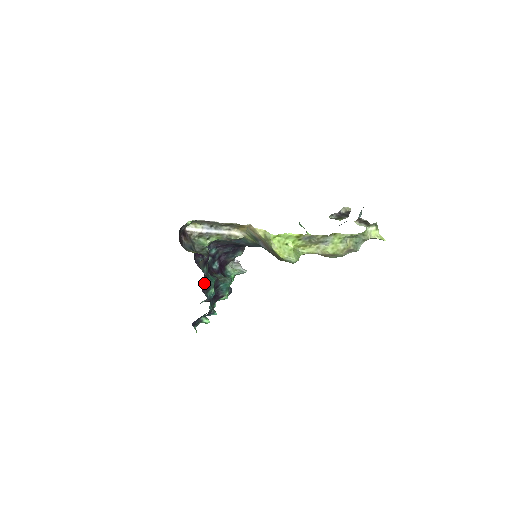
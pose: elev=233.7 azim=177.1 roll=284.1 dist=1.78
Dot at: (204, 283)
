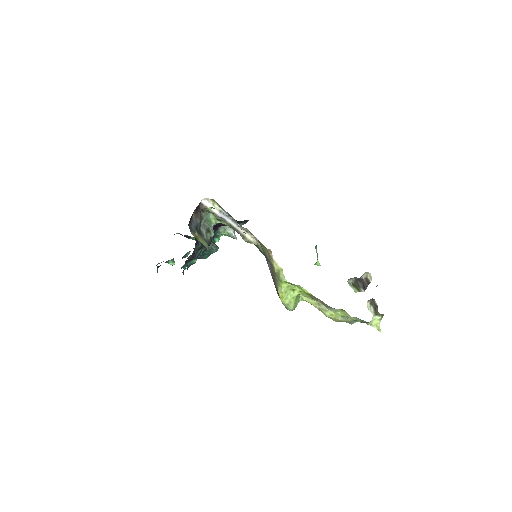
Dot at: (191, 256)
